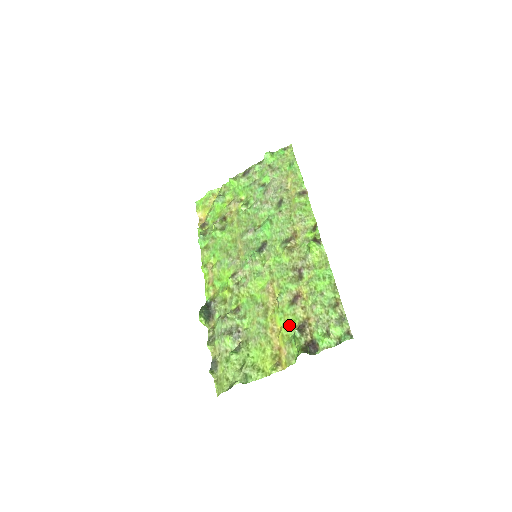
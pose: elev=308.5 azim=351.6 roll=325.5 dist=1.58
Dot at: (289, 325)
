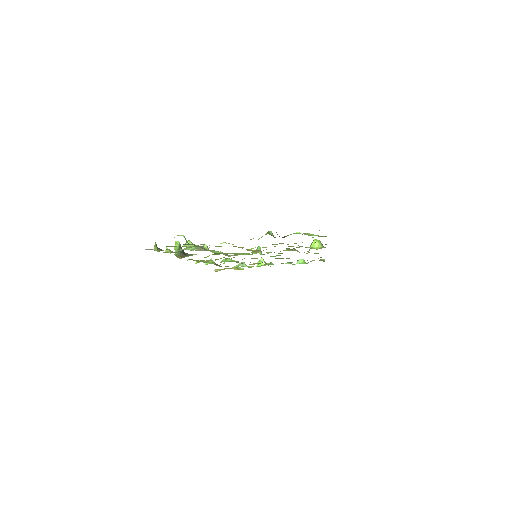
Dot at: occluded
